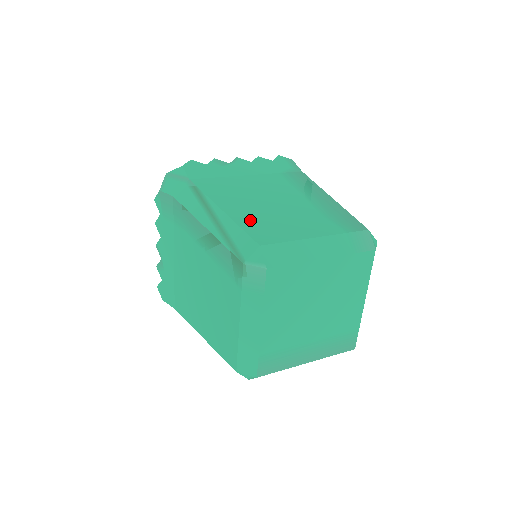
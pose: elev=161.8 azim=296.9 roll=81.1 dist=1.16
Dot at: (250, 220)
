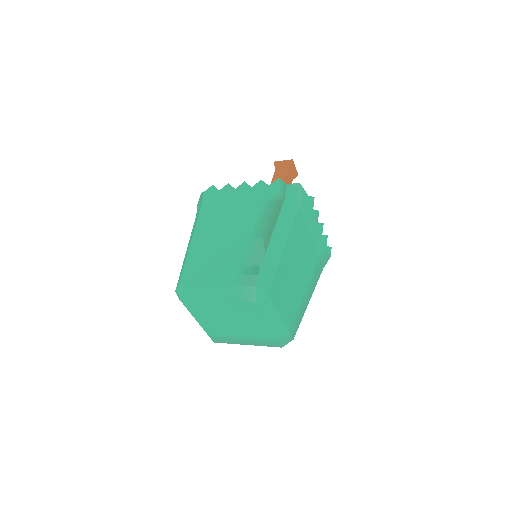
Dot at: (195, 259)
